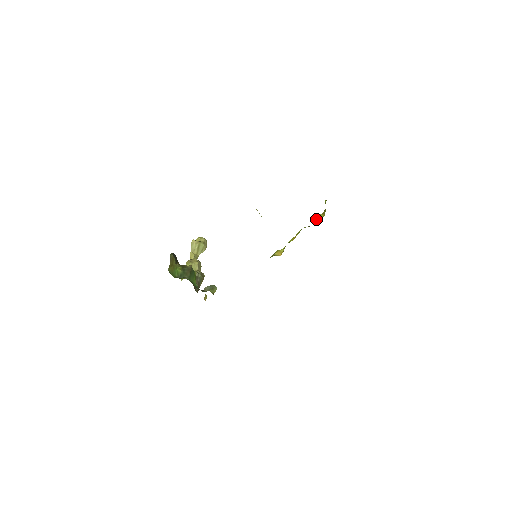
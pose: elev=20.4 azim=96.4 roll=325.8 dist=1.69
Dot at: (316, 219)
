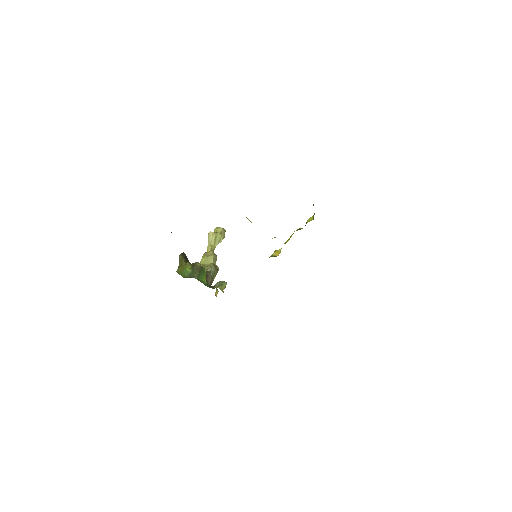
Dot at: (306, 222)
